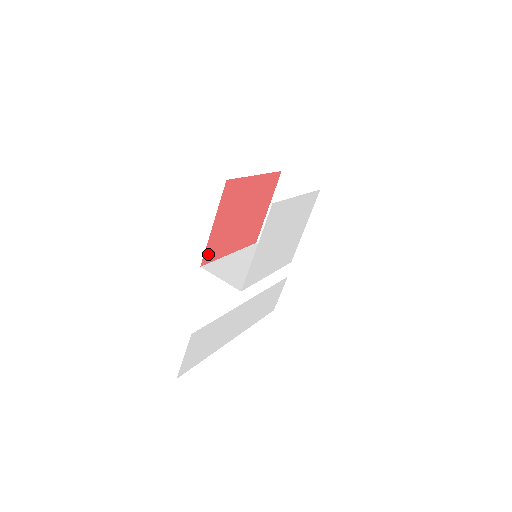
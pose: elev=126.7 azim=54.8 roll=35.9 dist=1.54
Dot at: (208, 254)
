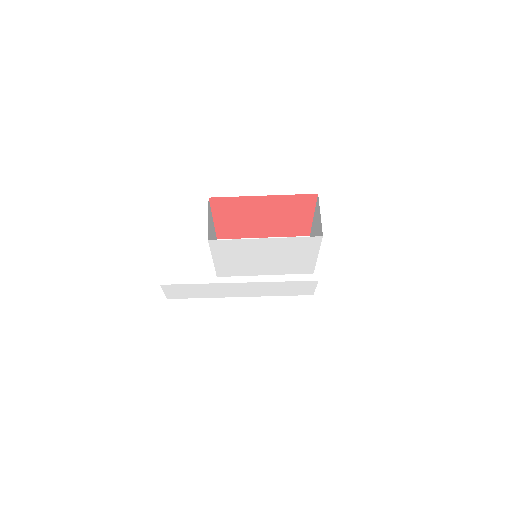
Dot at: (223, 234)
